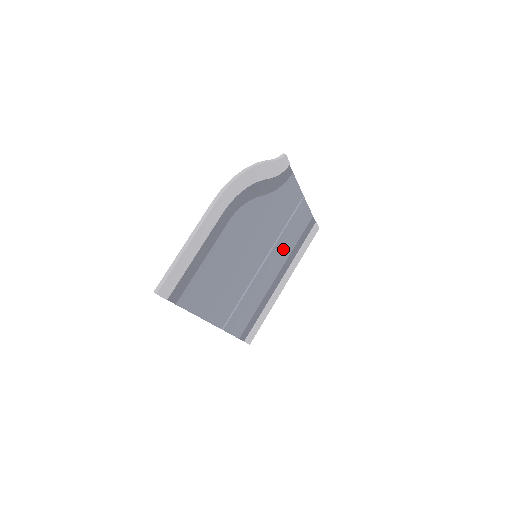
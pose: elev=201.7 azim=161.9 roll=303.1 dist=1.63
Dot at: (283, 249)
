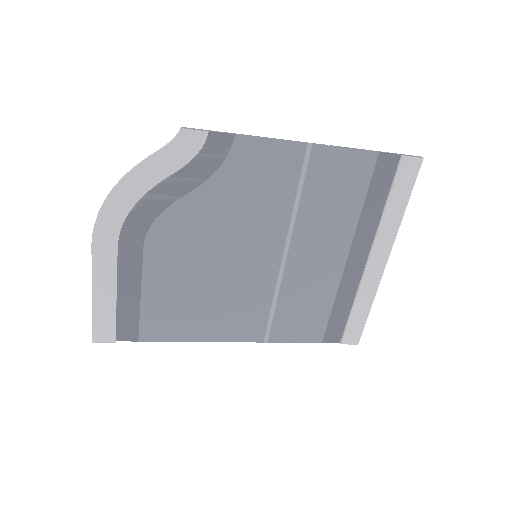
Dot at: (327, 225)
